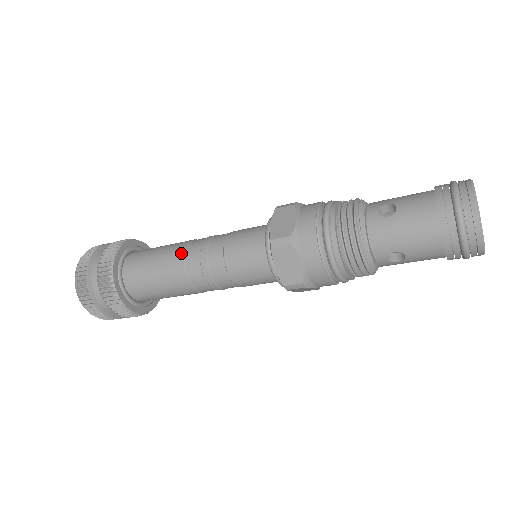
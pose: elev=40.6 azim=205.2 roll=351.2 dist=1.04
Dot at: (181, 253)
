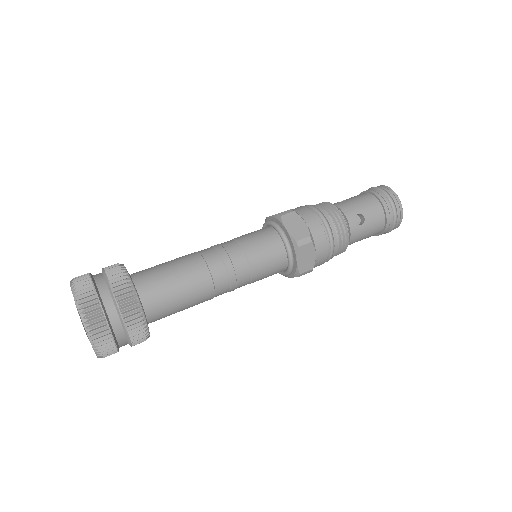
Dot at: (194, 252)
